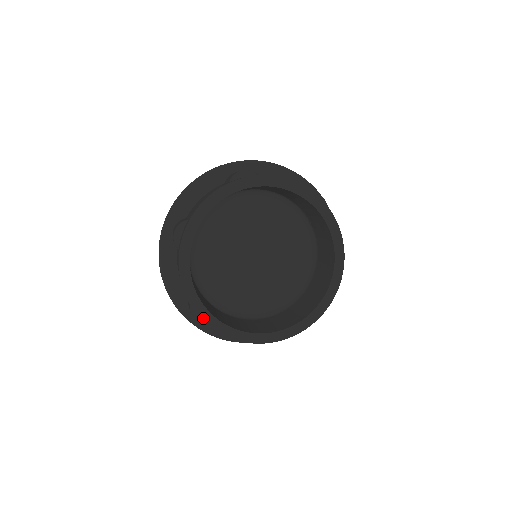
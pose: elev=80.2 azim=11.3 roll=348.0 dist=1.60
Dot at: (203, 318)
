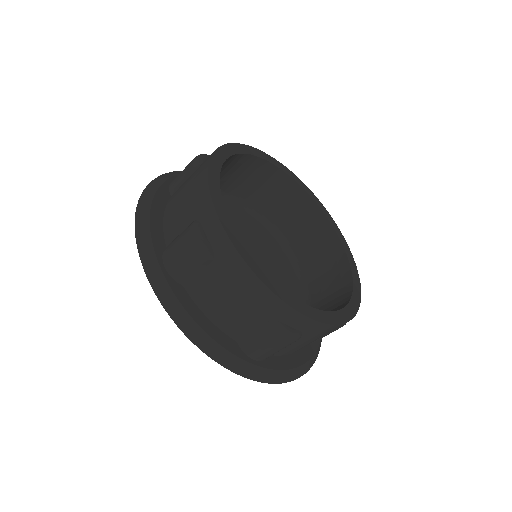
Dot at: (307, 314)
